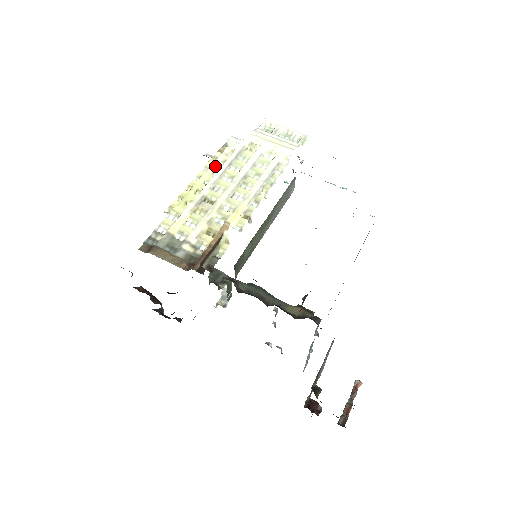
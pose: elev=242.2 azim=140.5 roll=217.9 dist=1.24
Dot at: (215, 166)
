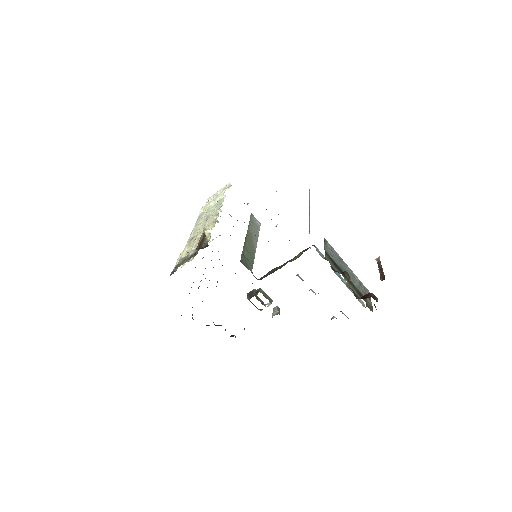
Dot at: occluded
